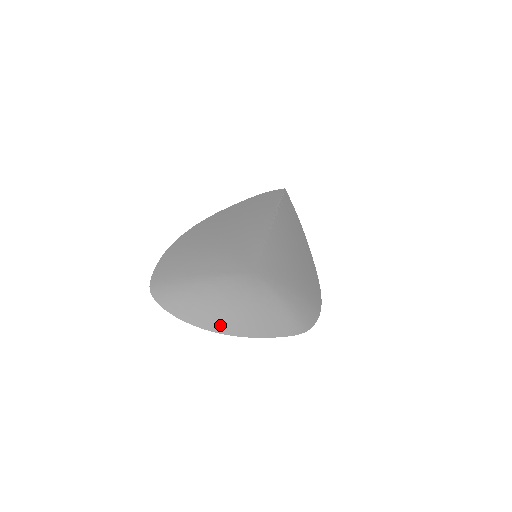
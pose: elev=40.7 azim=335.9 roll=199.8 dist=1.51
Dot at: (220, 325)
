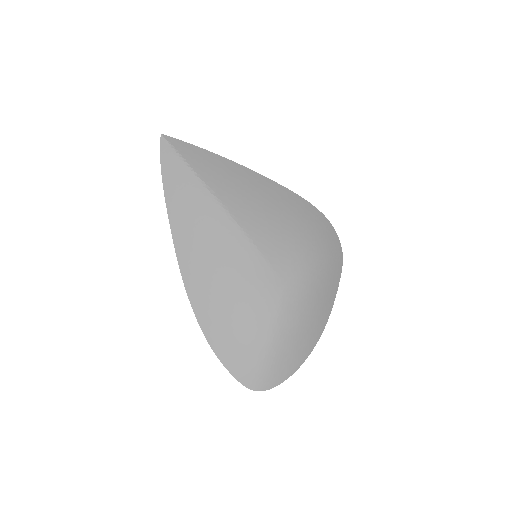
Dot at: (312, 341)
